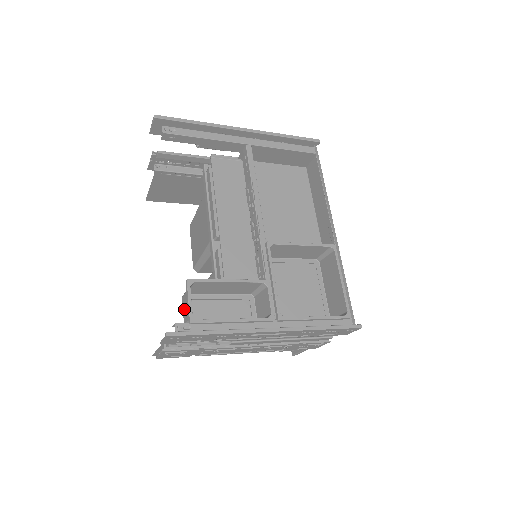
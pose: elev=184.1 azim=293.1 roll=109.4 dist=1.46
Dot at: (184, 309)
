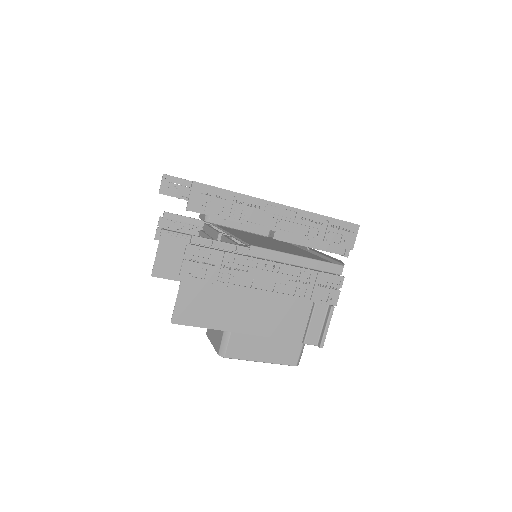
Dot at: occluded
